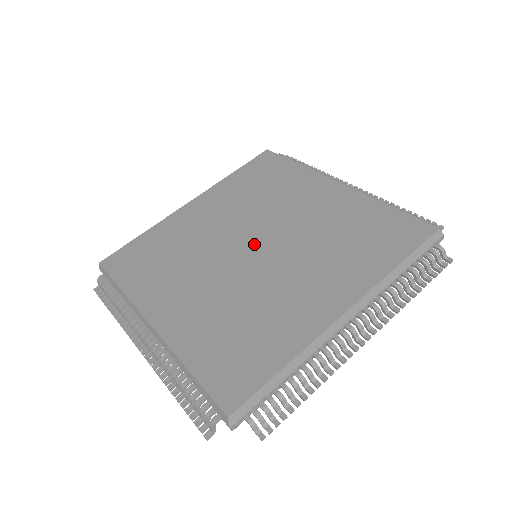
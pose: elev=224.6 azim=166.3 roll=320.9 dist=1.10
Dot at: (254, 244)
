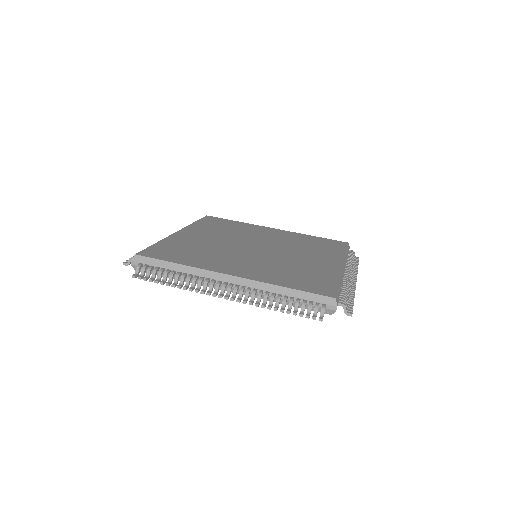
Dot at: (256, 246)
